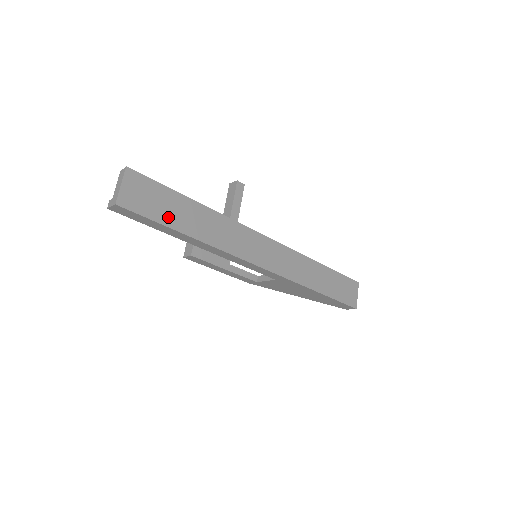
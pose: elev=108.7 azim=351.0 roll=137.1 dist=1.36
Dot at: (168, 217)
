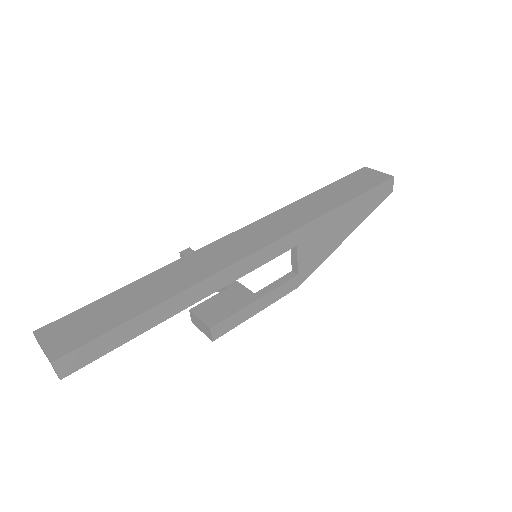
Dot at: (119, 316)
